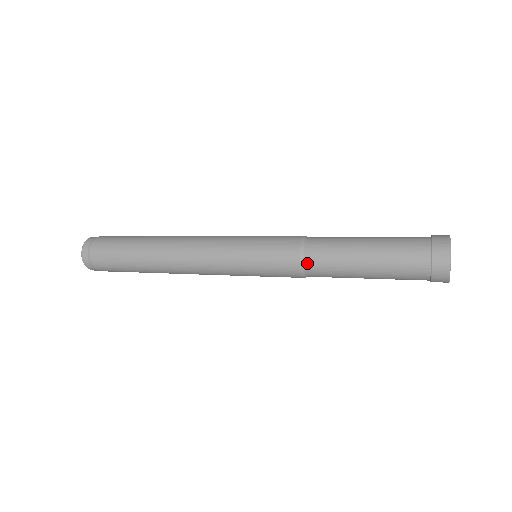
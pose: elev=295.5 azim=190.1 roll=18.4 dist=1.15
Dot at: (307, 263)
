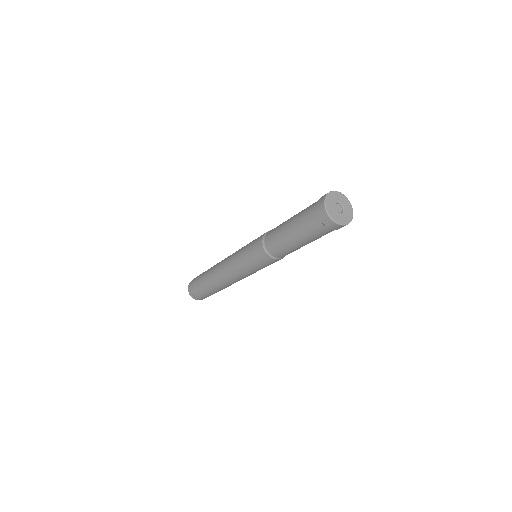
Dot at: (279, 257)
